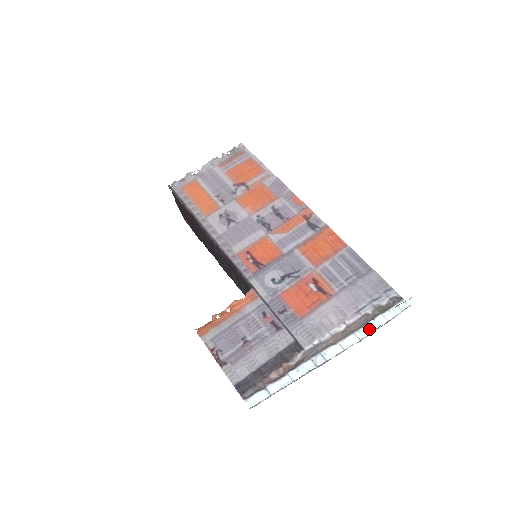
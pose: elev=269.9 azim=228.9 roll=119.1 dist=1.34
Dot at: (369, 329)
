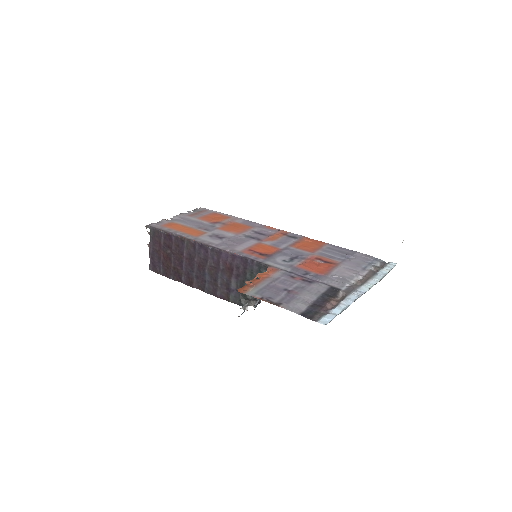
Dot at: (380, 276)
